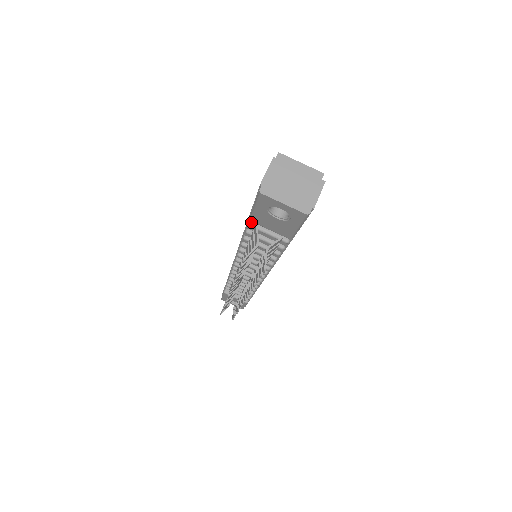
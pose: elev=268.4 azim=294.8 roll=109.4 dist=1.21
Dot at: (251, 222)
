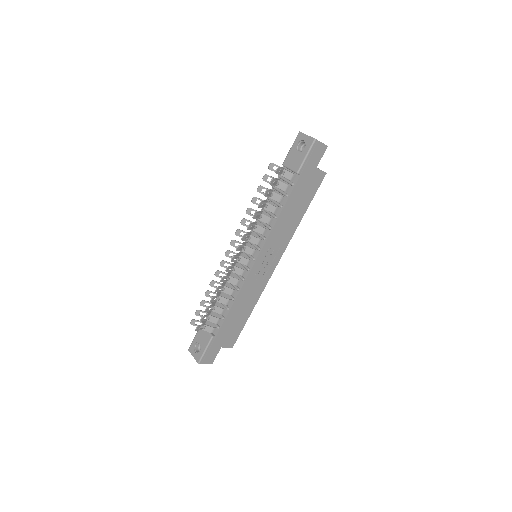
Dot at: (280, 175)
